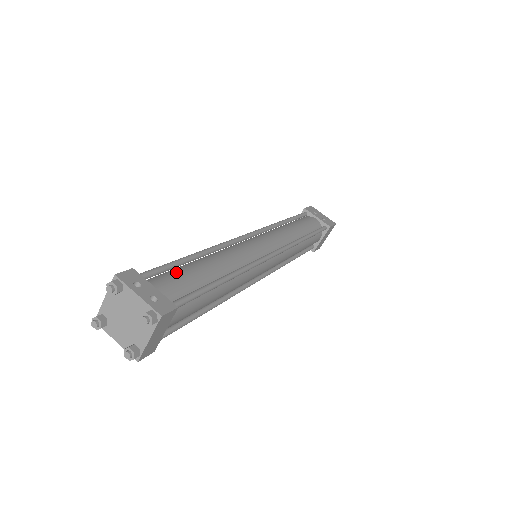
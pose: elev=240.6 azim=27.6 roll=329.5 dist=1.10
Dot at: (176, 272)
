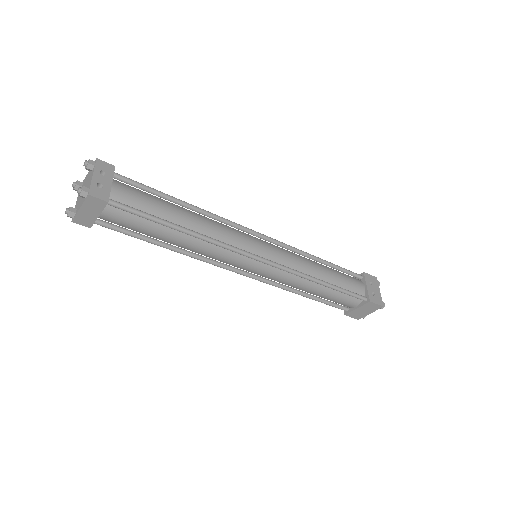
Dot at: (148, 195)
